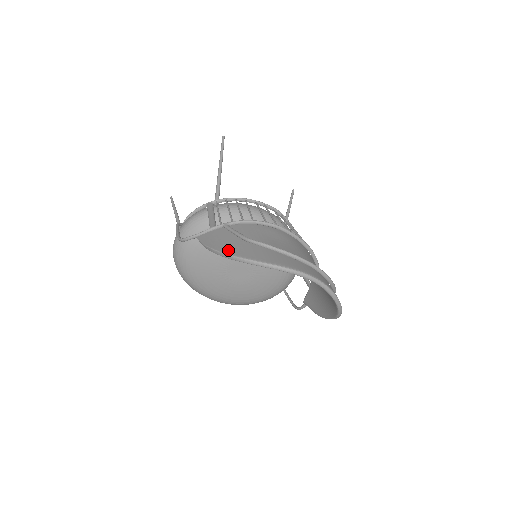
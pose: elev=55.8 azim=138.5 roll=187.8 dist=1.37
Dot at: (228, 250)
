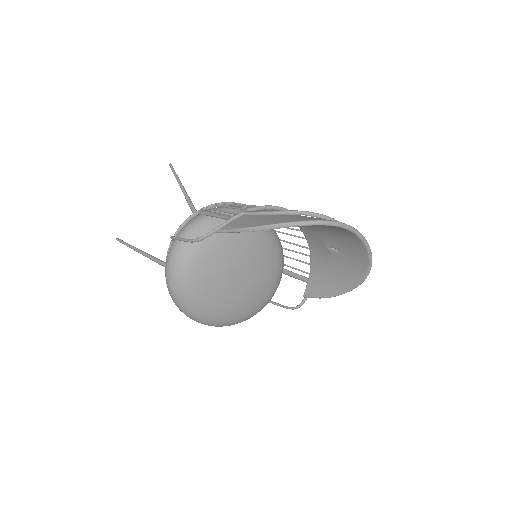
Dot at: (274, 222)
